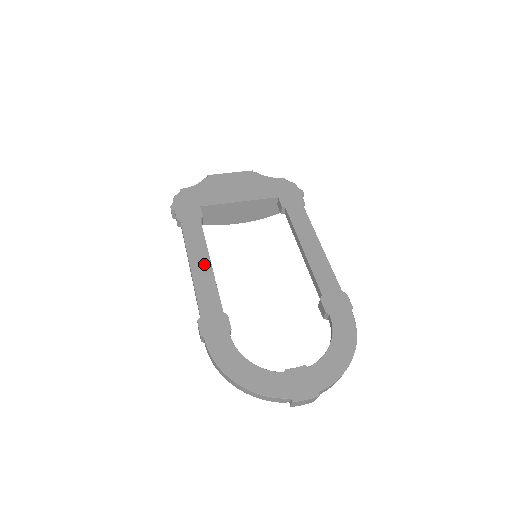
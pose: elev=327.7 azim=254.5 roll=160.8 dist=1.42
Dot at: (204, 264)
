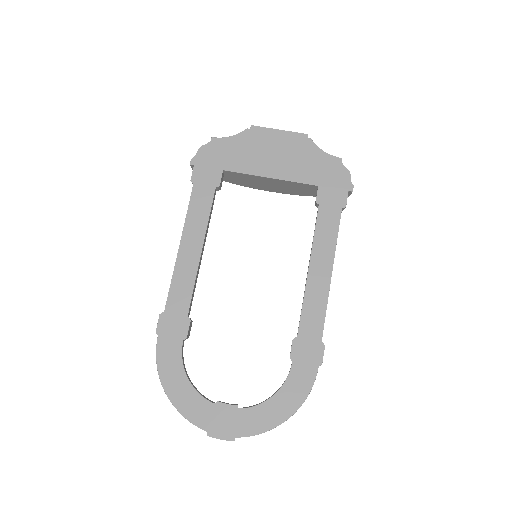
Dot at: (194, 250)
